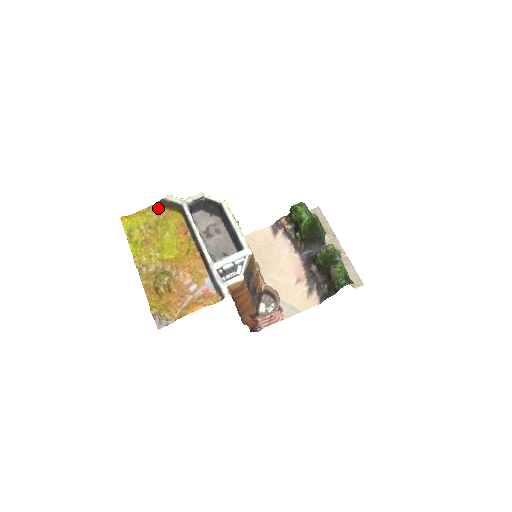
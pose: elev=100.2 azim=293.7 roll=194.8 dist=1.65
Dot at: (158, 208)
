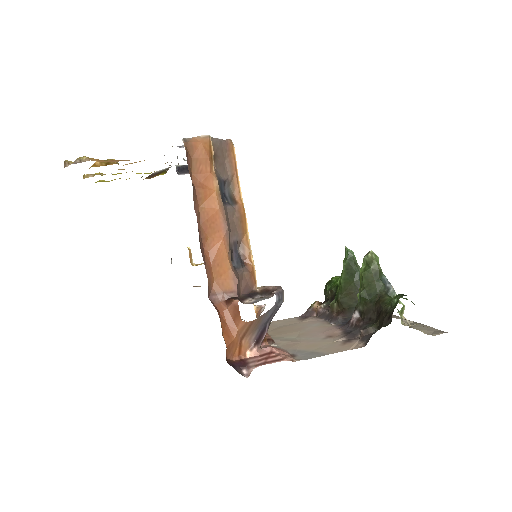
Dot at: (143, 179)
